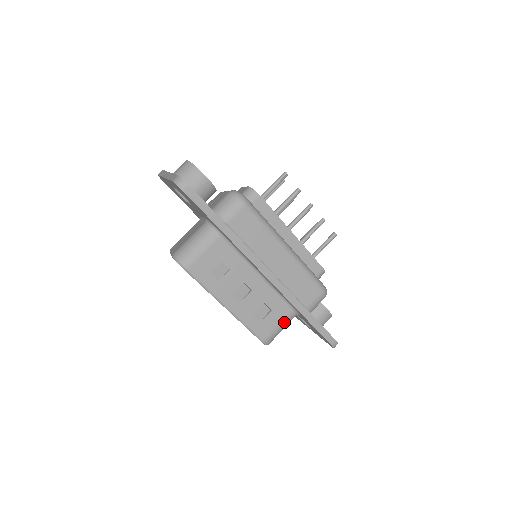
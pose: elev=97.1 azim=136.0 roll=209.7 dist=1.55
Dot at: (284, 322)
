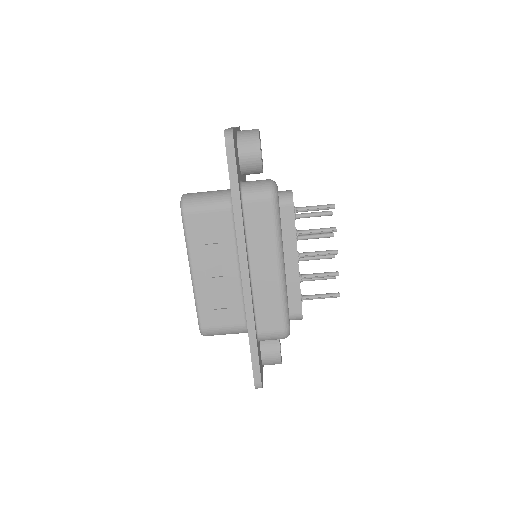
Dot at: (231, 328)
